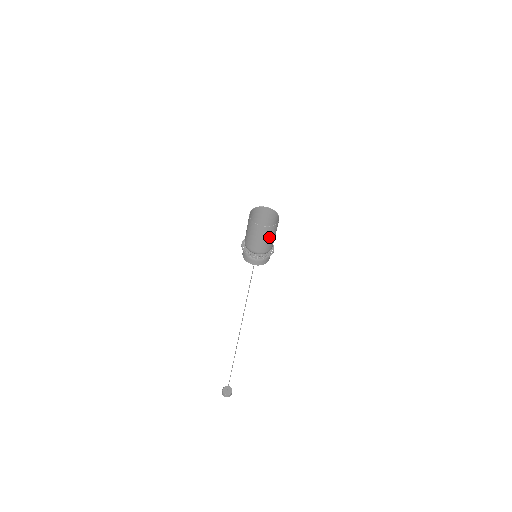
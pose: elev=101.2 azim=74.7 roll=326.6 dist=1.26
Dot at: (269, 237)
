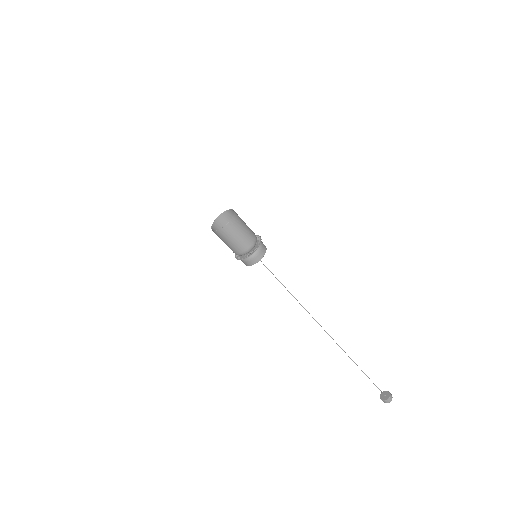
Dot at: (241, 228)
